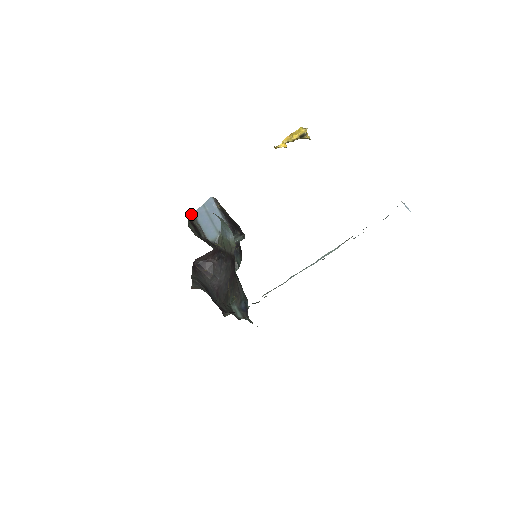
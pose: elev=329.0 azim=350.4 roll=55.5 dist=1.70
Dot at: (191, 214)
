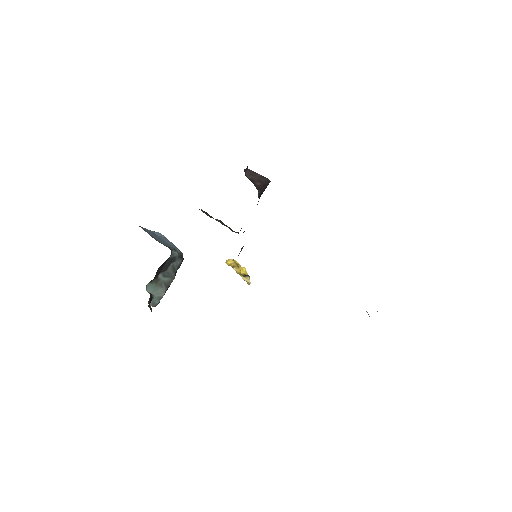
Dot at: occluded
